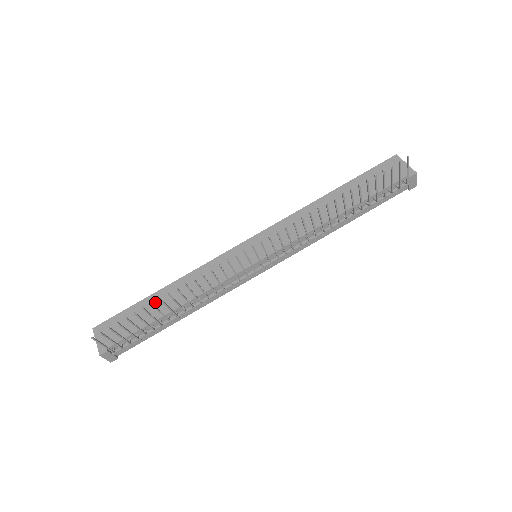
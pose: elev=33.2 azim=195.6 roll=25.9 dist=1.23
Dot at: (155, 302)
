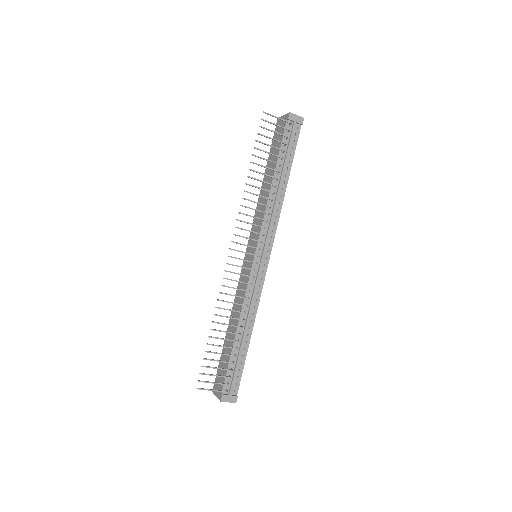
Dot at: (227, 341)
